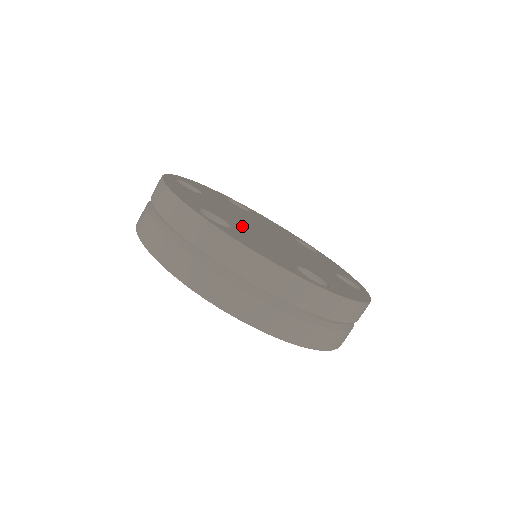
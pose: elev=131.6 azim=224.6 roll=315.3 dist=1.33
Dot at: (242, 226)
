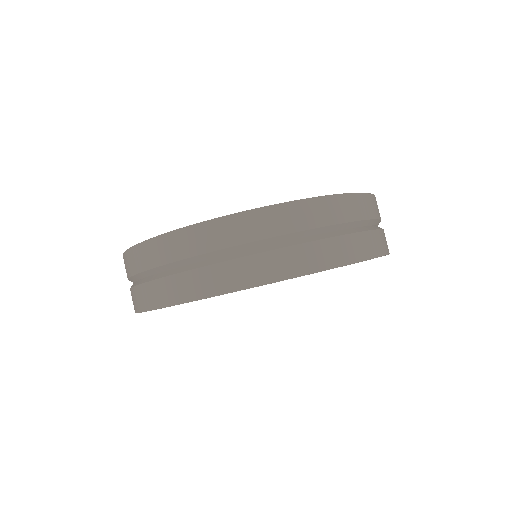
Dot at: occluded
